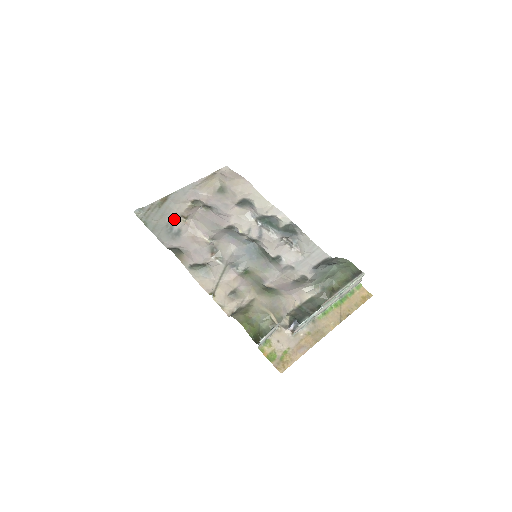
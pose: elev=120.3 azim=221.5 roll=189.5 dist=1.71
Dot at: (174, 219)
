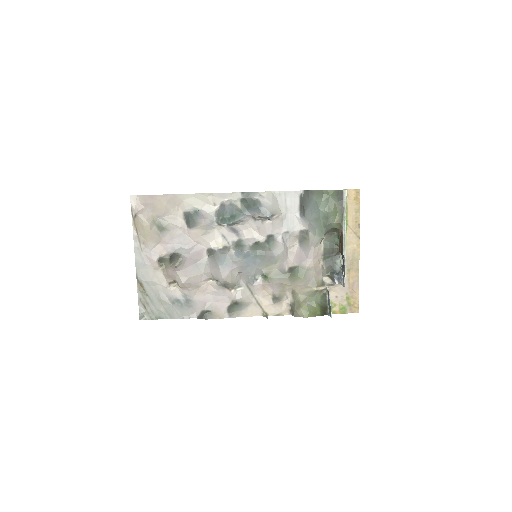
Dot at: (169, 293)
